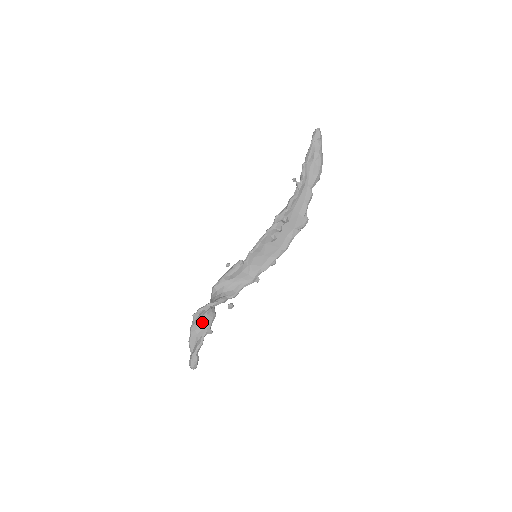
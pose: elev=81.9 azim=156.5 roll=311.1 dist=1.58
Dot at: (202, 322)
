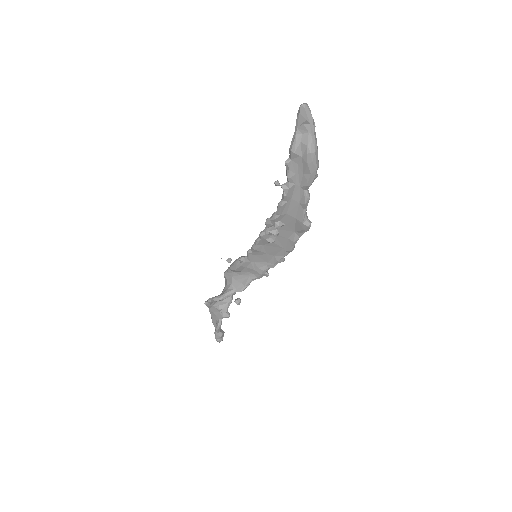
Dot at: (216, 308)
